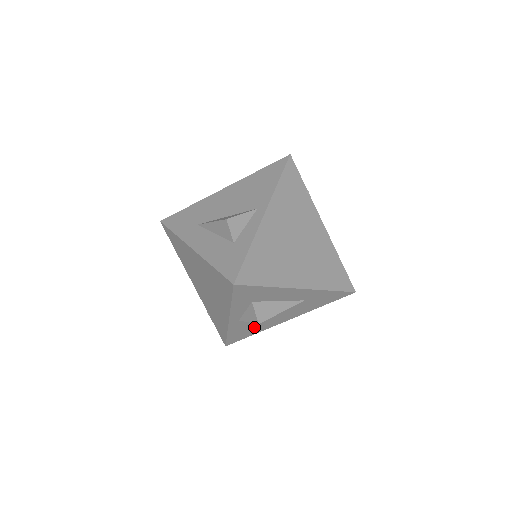
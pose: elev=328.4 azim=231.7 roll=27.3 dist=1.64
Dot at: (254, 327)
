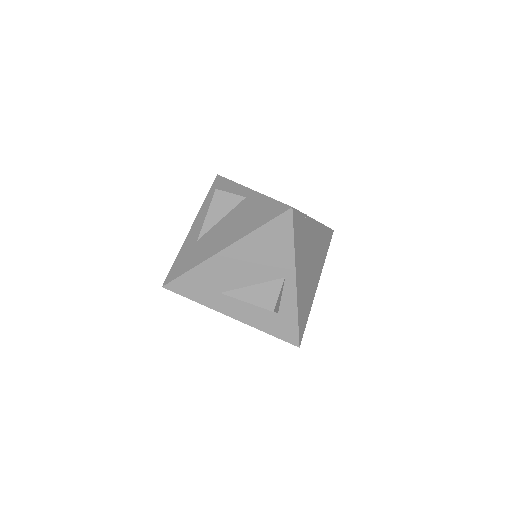
Dot at: occluded
